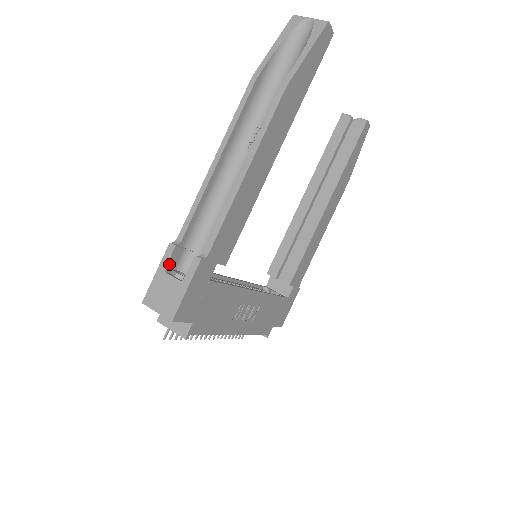
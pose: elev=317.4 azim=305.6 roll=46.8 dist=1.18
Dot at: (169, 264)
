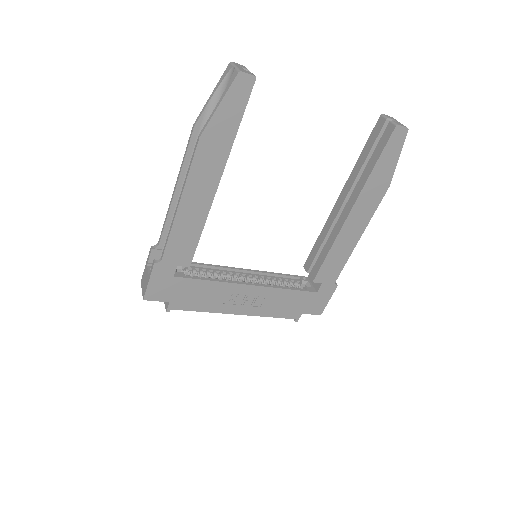
Dot at: (151, 260)
